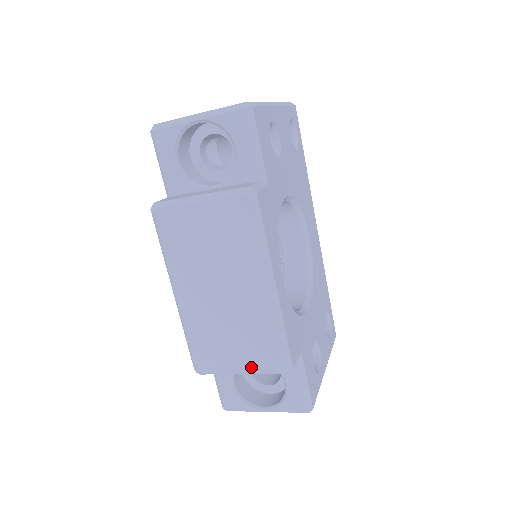
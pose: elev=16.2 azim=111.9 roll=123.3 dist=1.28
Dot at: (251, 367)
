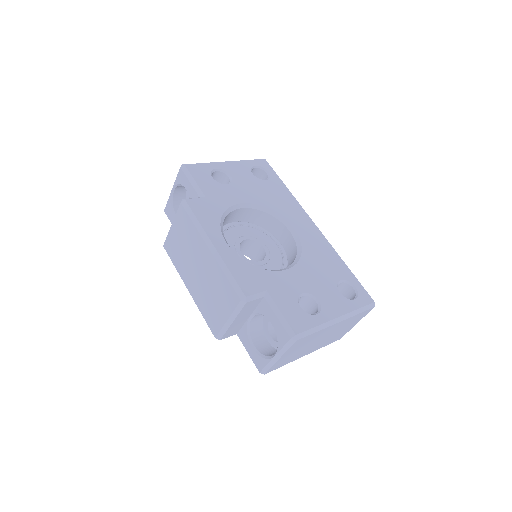
Dot at: (229, 312)
